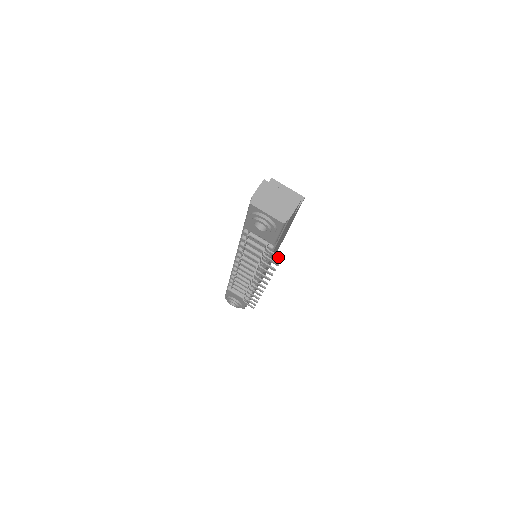
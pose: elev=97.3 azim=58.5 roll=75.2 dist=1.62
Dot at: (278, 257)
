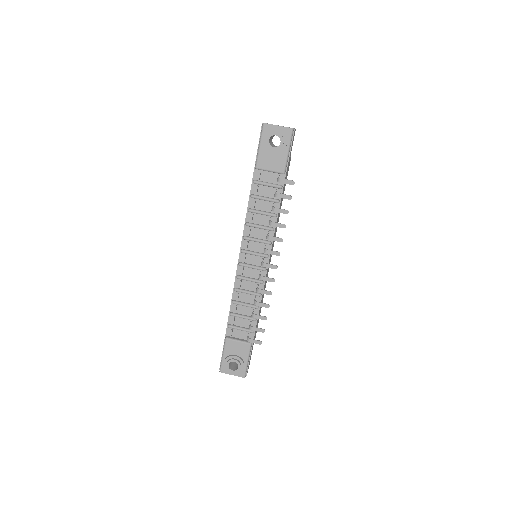
Dot at: (291, 181)
